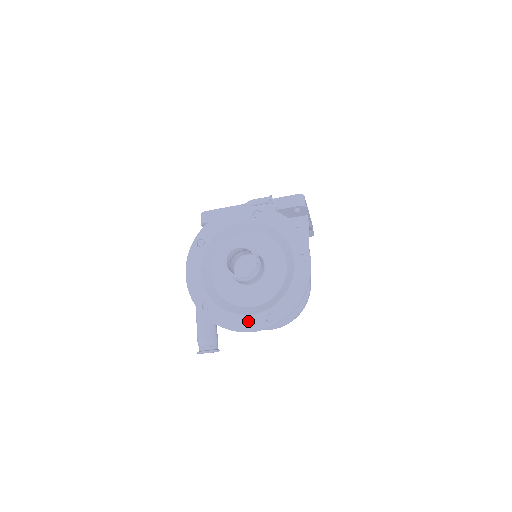
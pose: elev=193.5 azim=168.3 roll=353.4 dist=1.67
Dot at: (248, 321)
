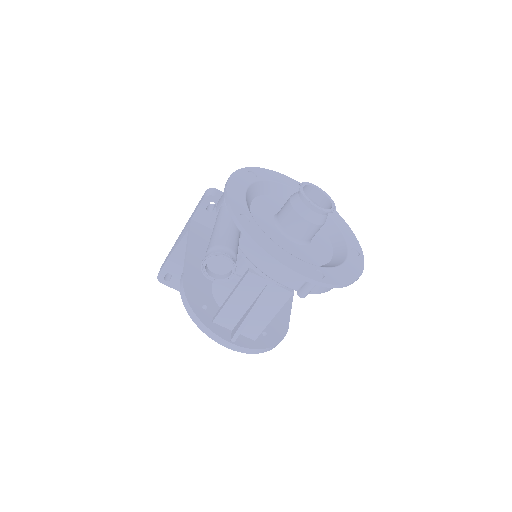
Dot at: (294, 261)
